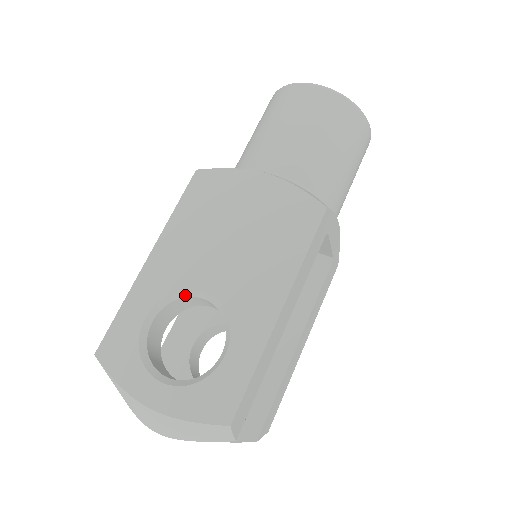
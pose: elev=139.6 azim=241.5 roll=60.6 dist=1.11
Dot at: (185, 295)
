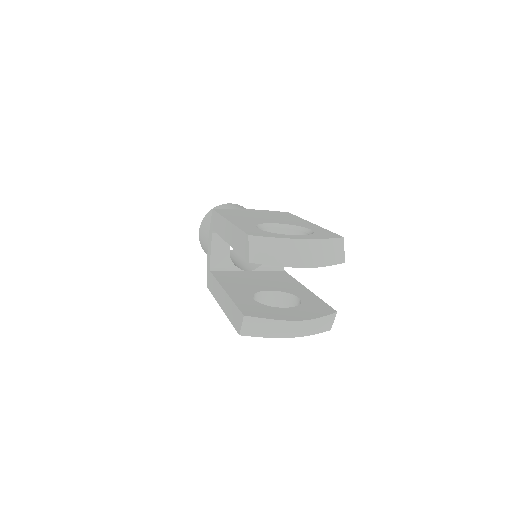
Dot at: (265, 226)
